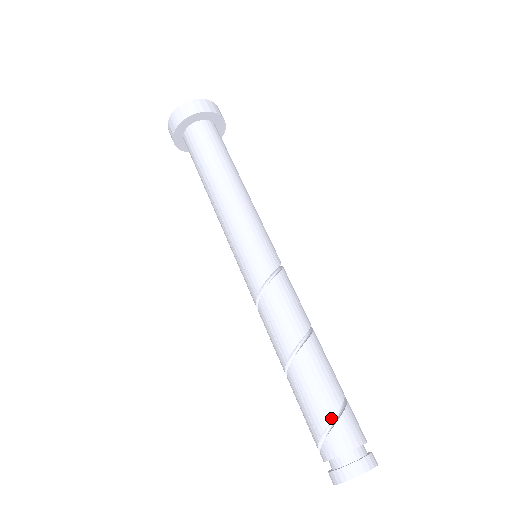
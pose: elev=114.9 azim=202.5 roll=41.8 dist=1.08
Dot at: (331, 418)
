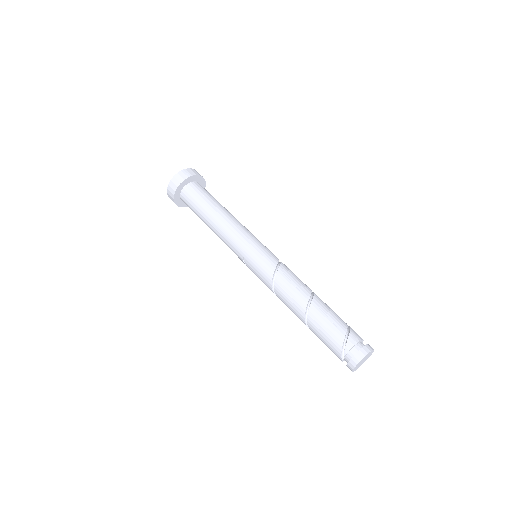
Dot at: occluded
